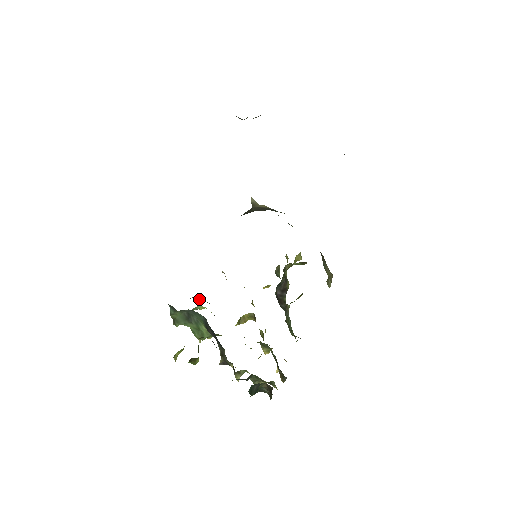
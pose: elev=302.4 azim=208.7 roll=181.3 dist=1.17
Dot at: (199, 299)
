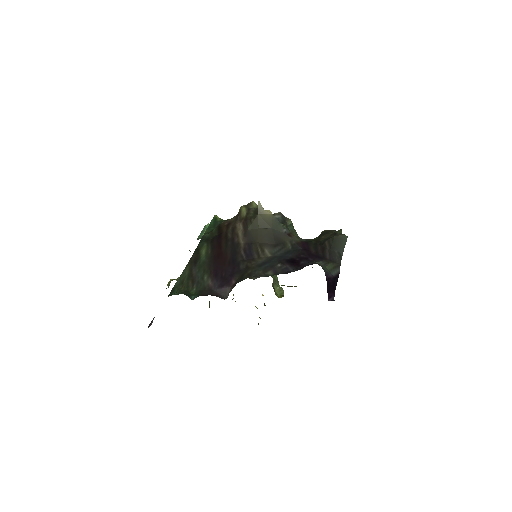
Dot at: occluded
